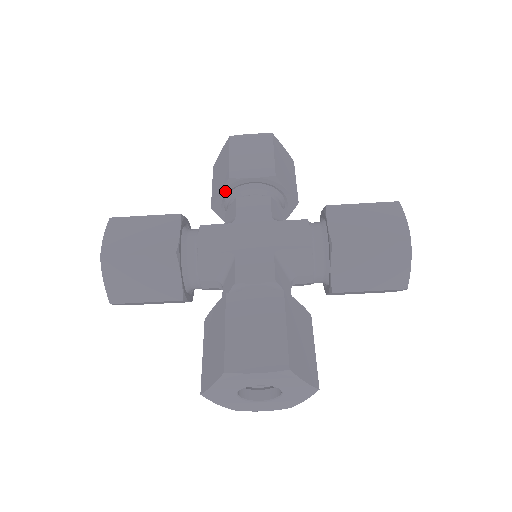
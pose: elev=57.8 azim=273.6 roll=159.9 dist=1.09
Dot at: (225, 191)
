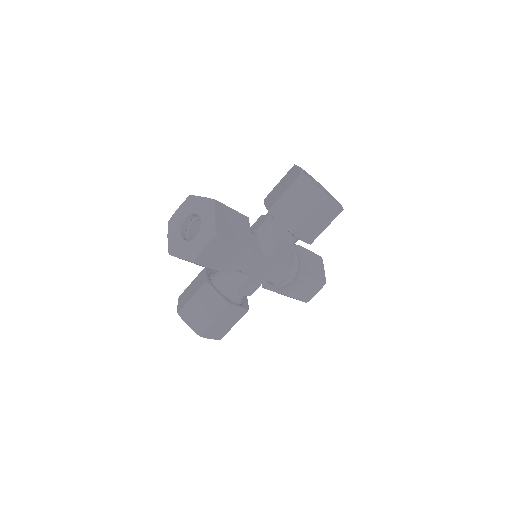
Dot at: (284, 227)
